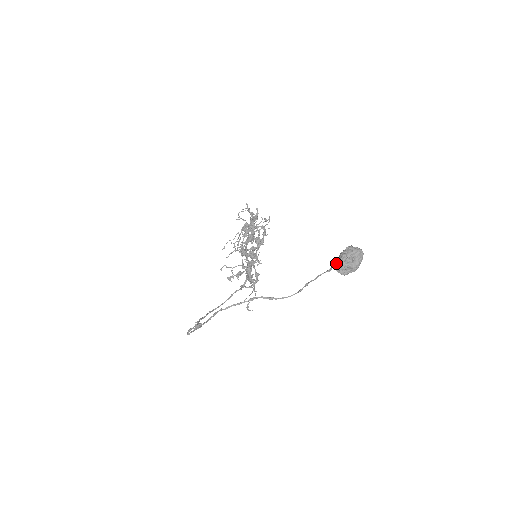
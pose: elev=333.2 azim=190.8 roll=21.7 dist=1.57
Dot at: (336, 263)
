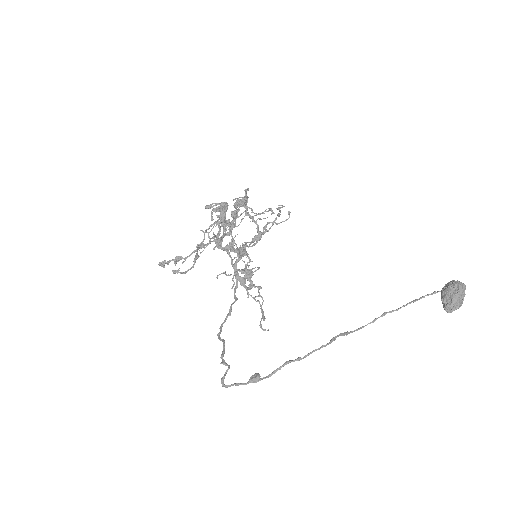
Dot at: (445, 301)
